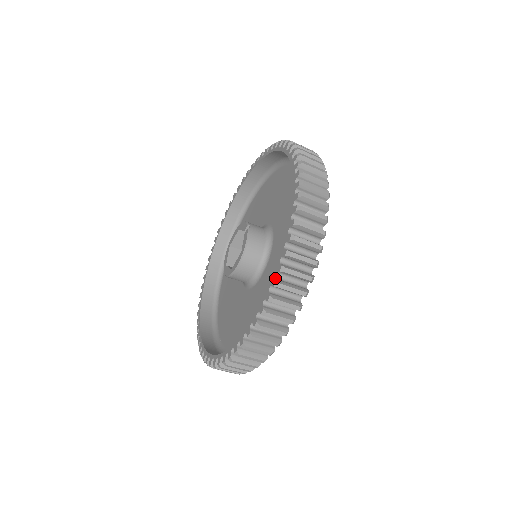
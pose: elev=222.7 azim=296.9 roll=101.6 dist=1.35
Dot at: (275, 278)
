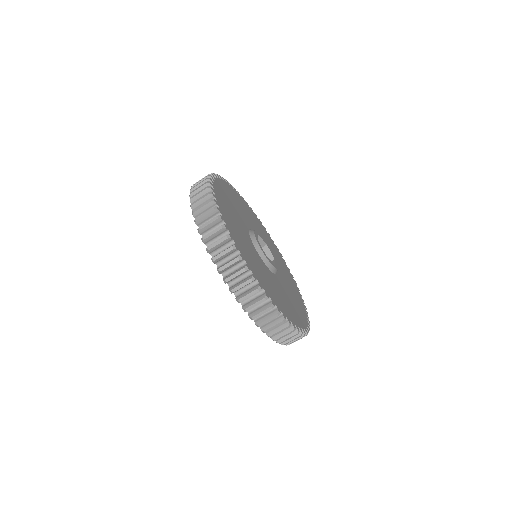
Dot at: occluded
